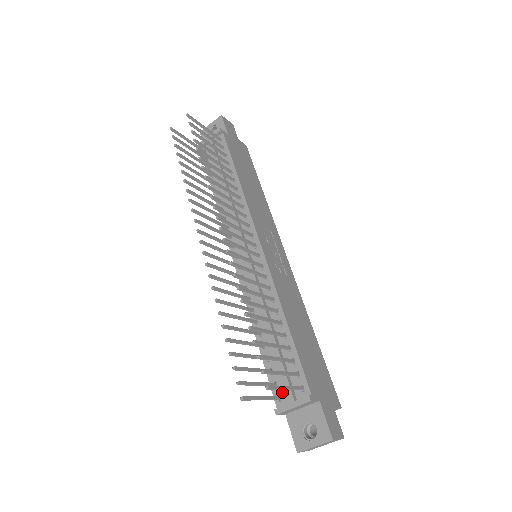
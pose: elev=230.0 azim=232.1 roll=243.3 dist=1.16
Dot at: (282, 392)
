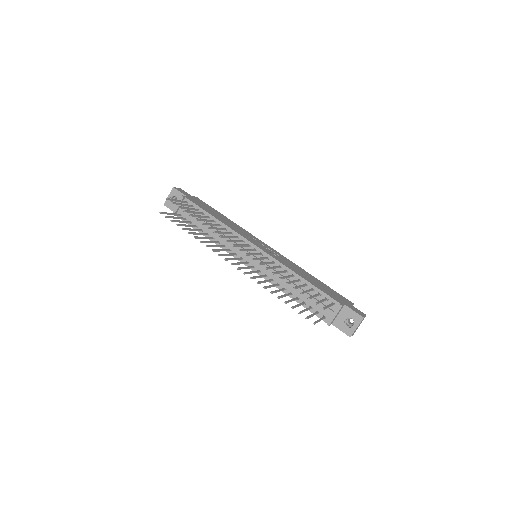
Dot at: (324, 313)
